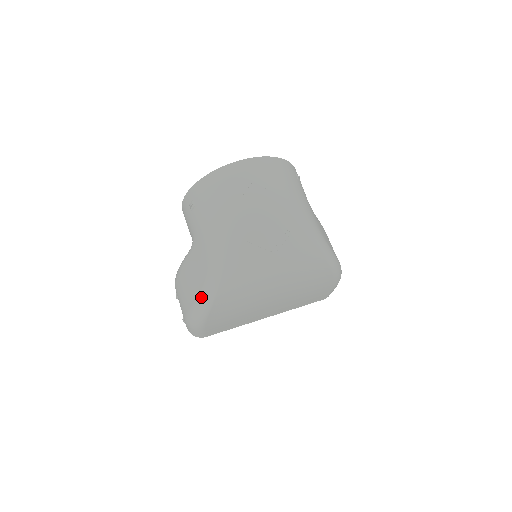
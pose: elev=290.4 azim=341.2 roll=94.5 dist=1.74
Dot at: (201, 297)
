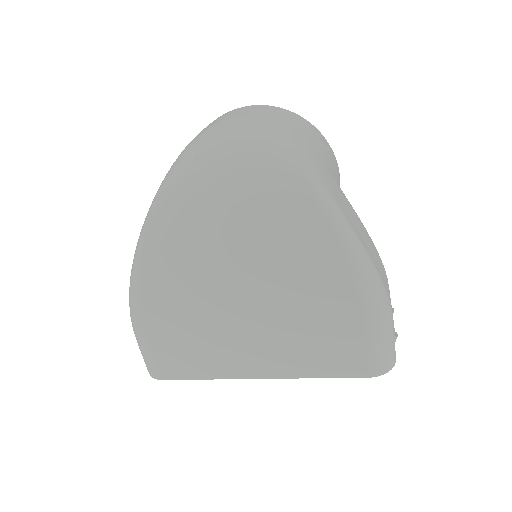
Dot at: (136, 247)
